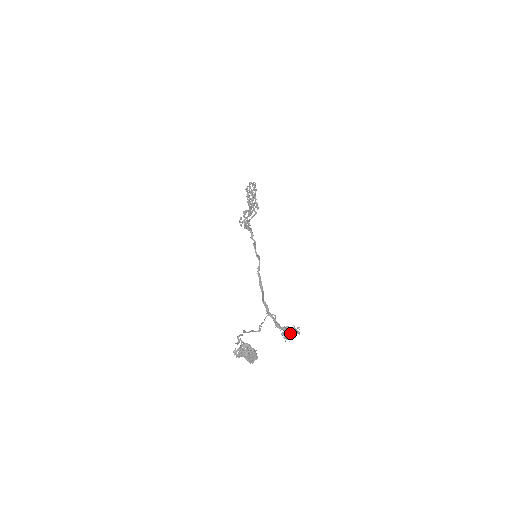
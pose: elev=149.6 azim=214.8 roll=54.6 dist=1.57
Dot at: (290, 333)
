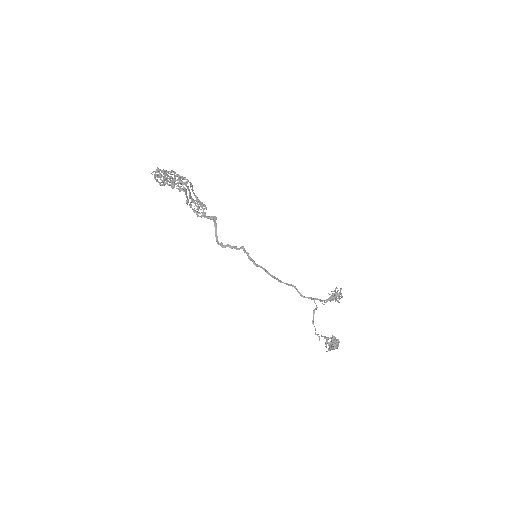
Dot at: occluded
